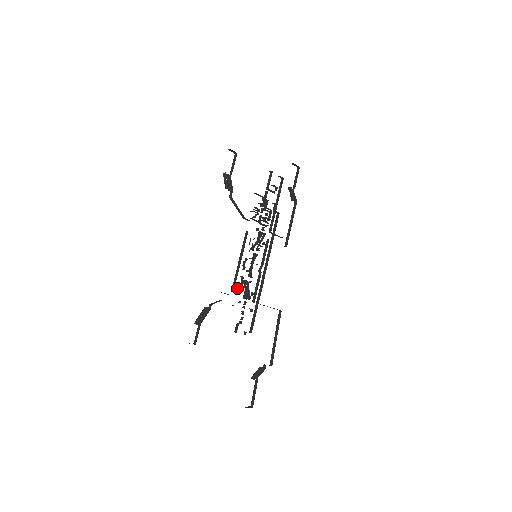
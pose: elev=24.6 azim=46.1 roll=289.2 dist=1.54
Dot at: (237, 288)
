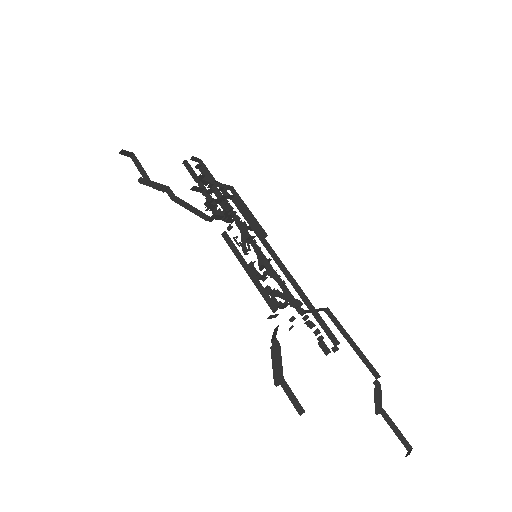
Dot at: occluded
